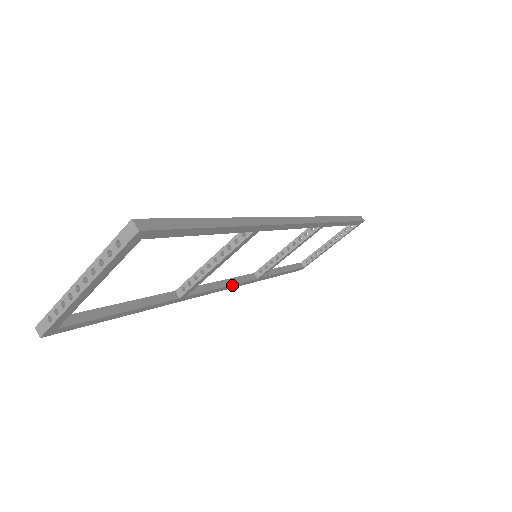
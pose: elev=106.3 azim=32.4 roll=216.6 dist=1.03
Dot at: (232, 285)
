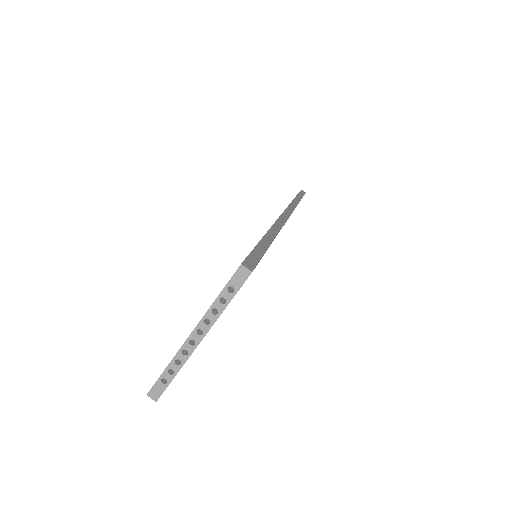
Dot at: occluded
